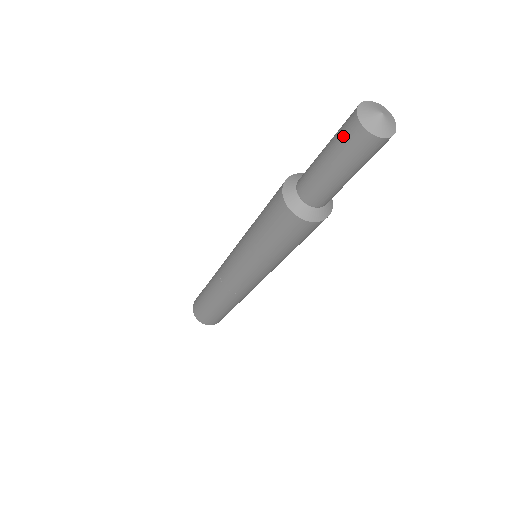
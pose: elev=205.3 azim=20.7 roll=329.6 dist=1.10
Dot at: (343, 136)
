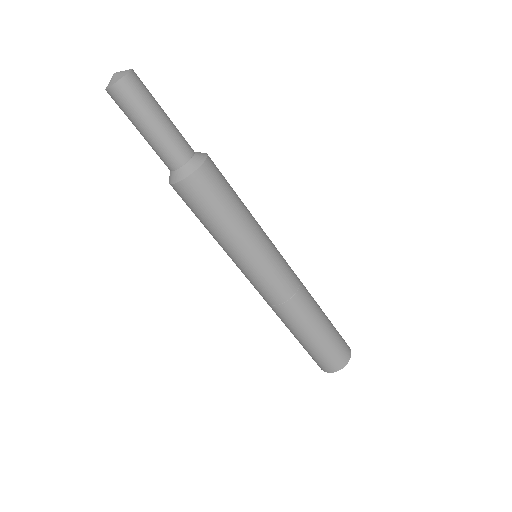
Dot at: (120, 108)
